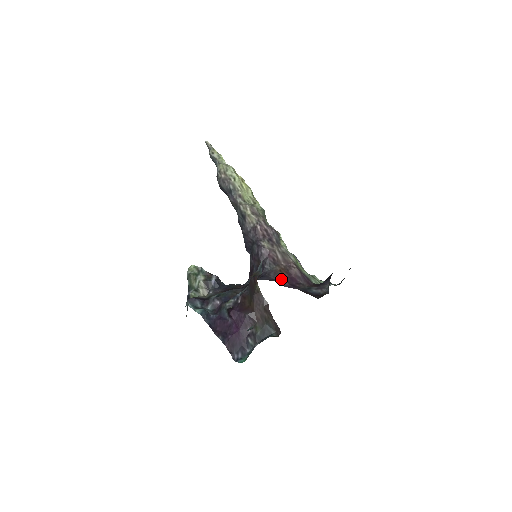
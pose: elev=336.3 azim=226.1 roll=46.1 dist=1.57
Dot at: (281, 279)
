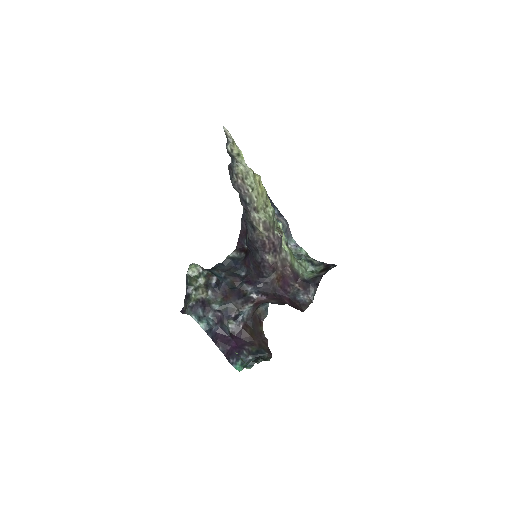
Dot at: (276, 287)
